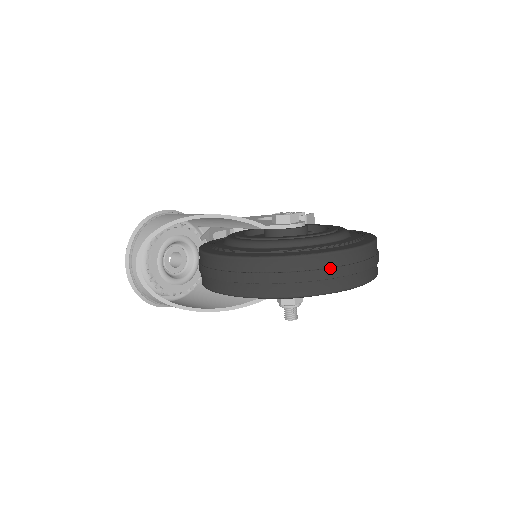
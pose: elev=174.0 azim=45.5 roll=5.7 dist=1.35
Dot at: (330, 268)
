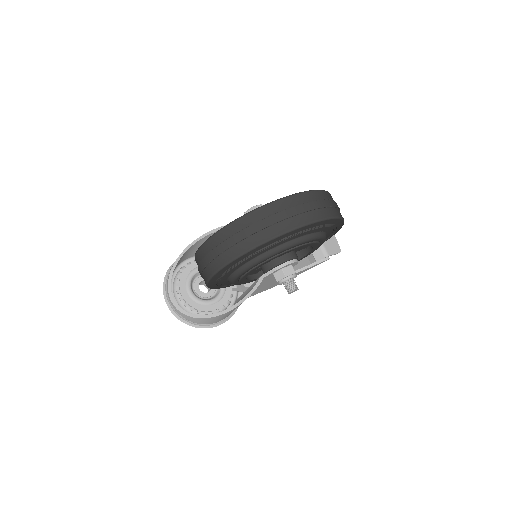
Dot at: (261, 220)
